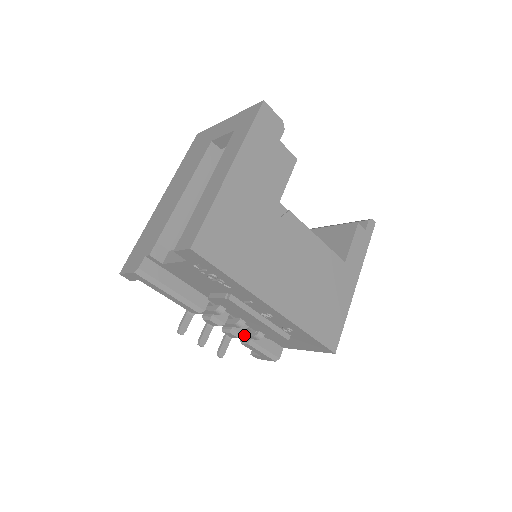
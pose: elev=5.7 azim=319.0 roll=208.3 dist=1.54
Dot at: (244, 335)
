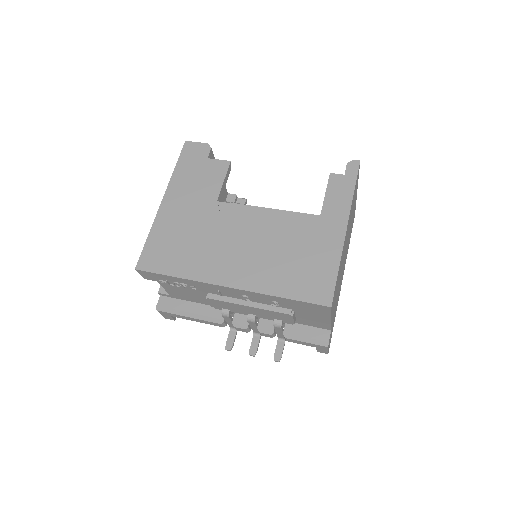
Dot at: (274, 330)
